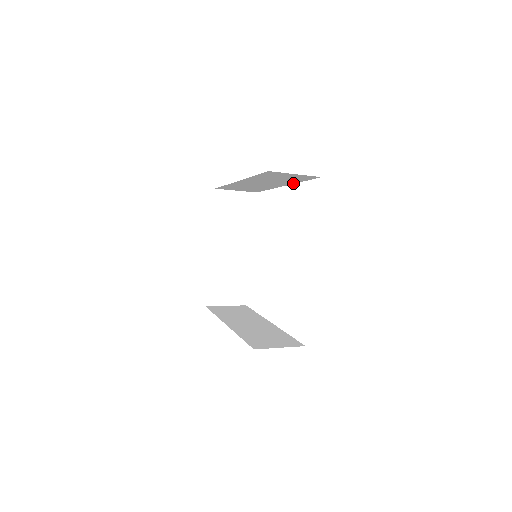
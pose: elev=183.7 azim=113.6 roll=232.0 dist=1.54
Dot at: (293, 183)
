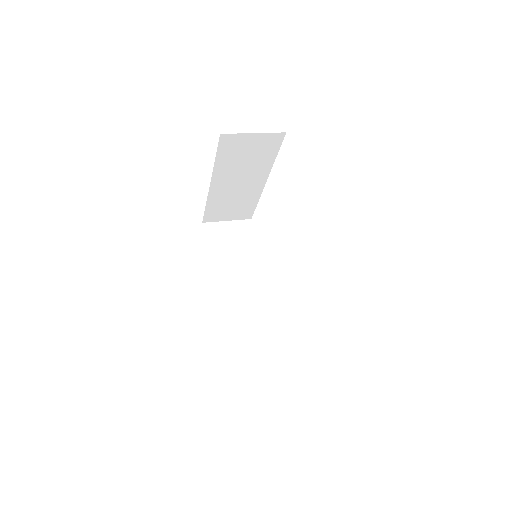
Dot at: occluded
